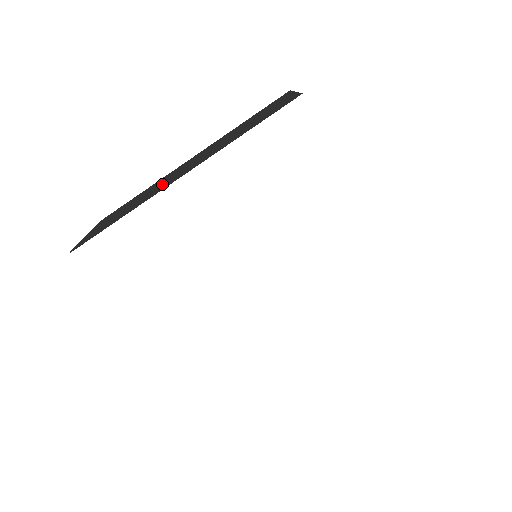
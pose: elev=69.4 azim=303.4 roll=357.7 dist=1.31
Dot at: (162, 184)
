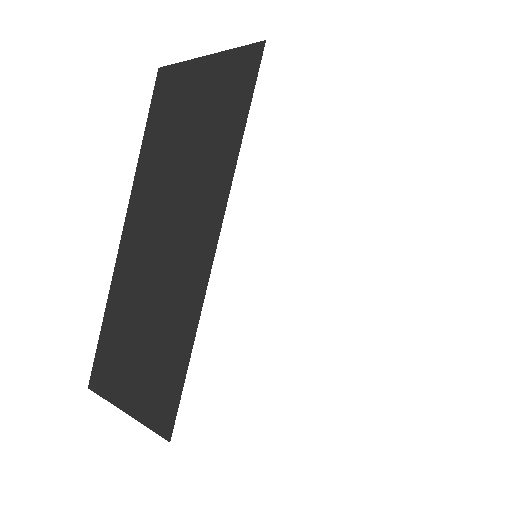
Dot at: (170, 266)
